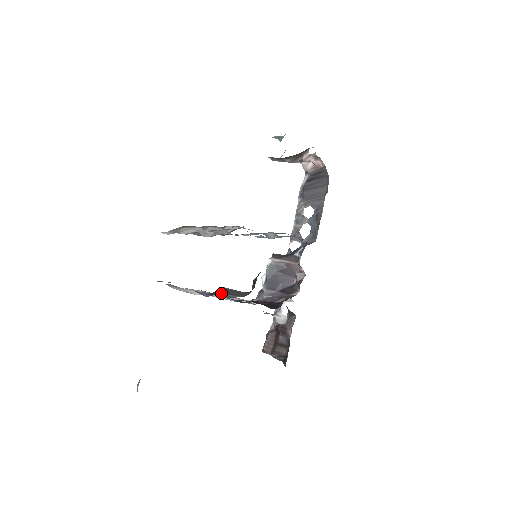
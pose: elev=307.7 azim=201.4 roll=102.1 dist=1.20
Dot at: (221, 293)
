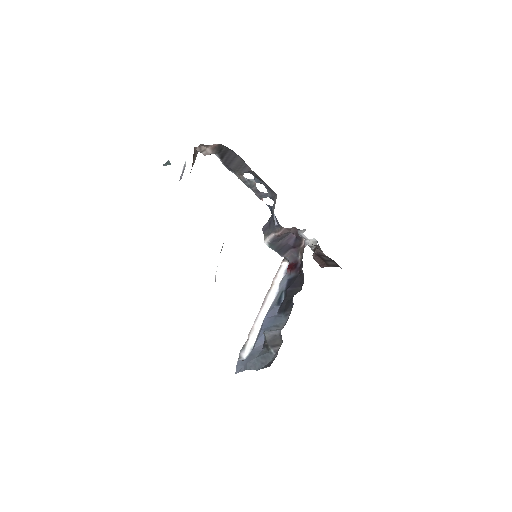
Dot at: (269, 350)
